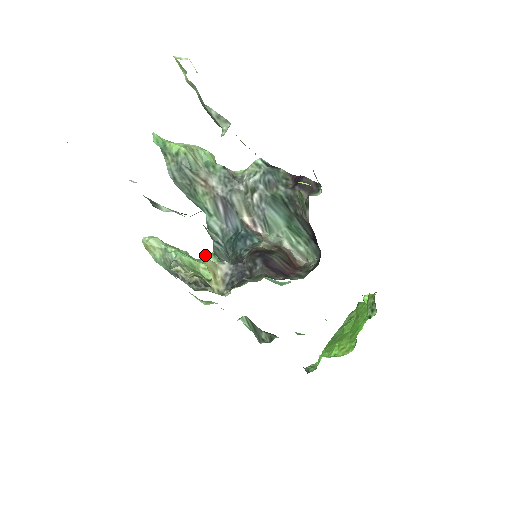
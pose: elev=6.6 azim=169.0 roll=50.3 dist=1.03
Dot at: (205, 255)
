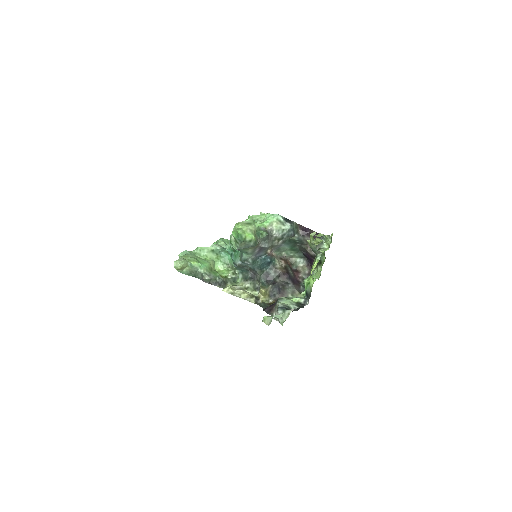
Dot at: (205, 252)
